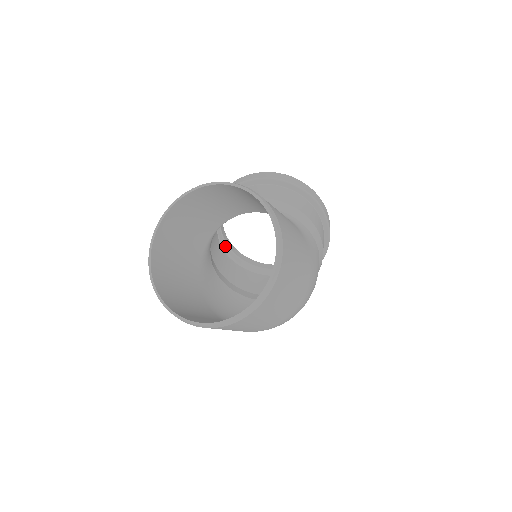
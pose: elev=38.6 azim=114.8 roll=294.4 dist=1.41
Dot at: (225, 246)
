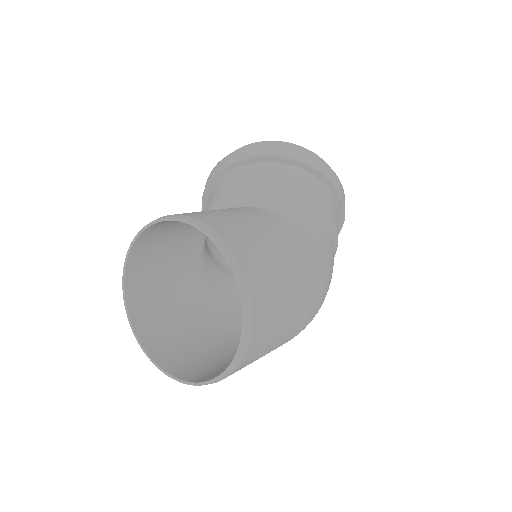
Dot at: occluded
